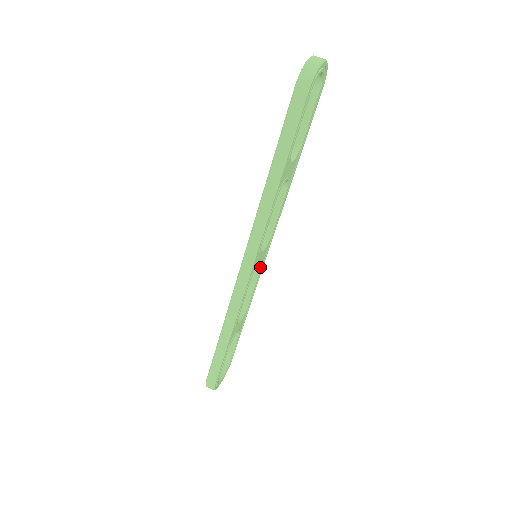
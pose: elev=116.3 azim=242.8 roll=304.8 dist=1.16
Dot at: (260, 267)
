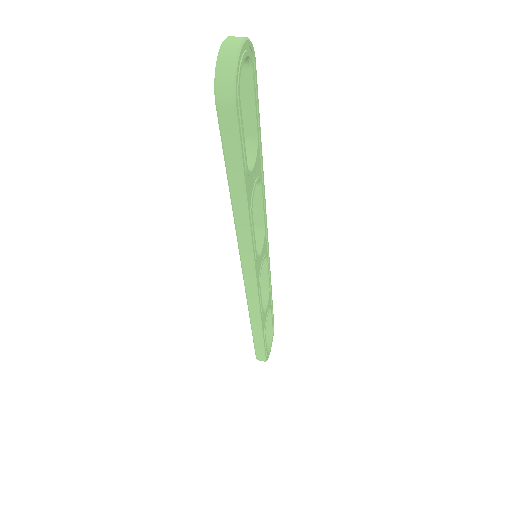
Dot at: (265, 257)
